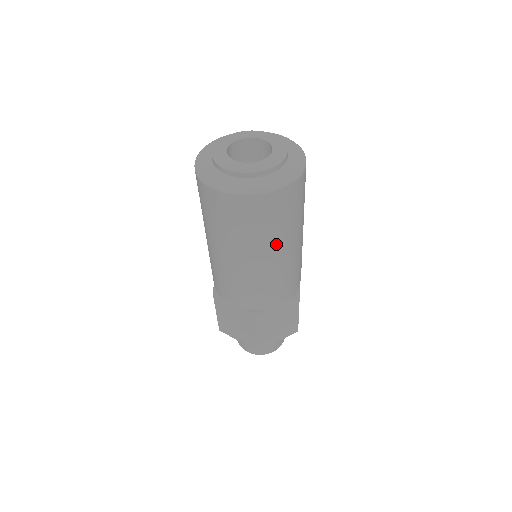
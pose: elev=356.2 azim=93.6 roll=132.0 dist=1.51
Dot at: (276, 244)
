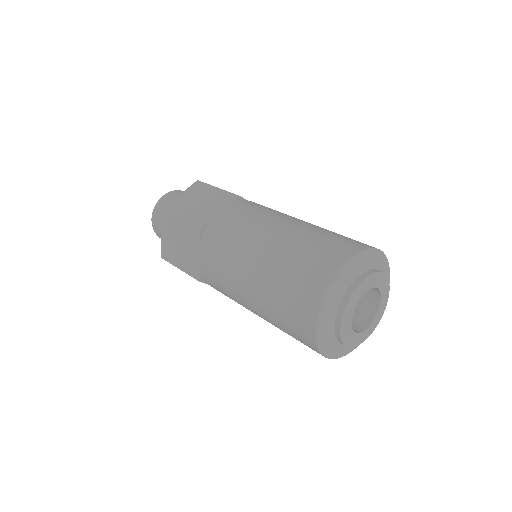
Dot at: occluded
